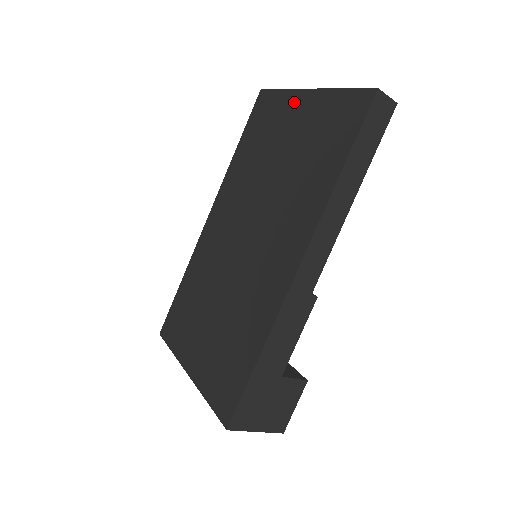
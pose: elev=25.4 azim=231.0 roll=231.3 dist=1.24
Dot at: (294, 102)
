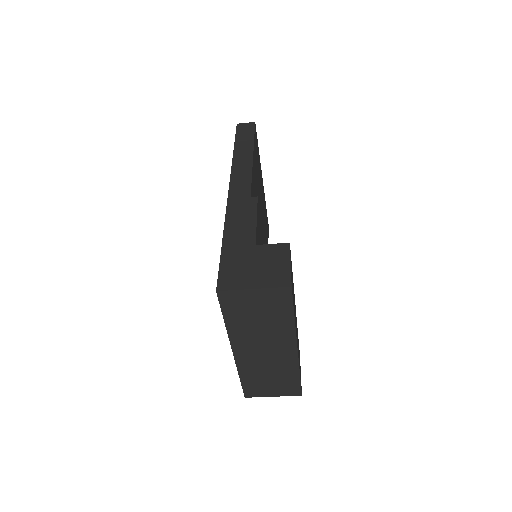
Dot at: occluded
